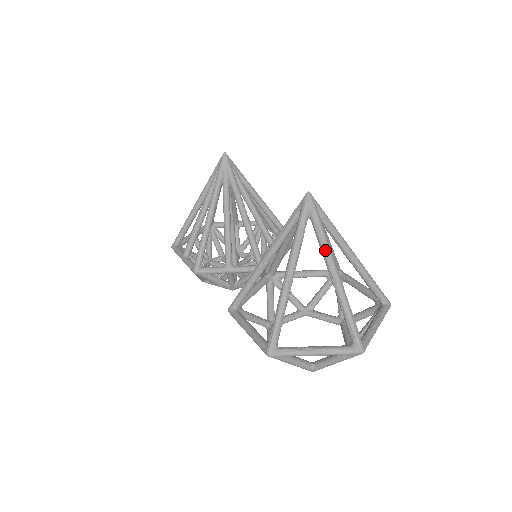
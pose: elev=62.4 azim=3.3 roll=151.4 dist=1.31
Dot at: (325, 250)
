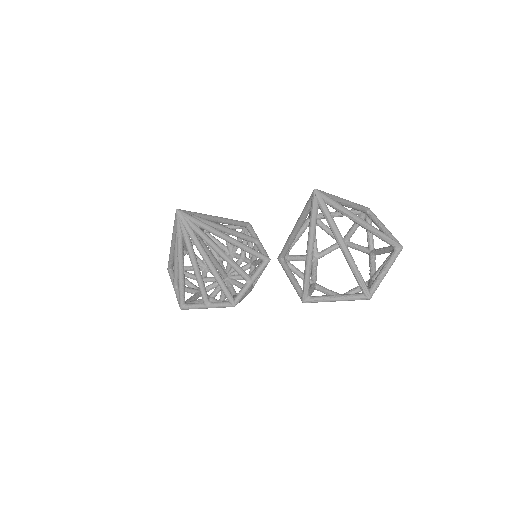
Dot at: (349, 214)
